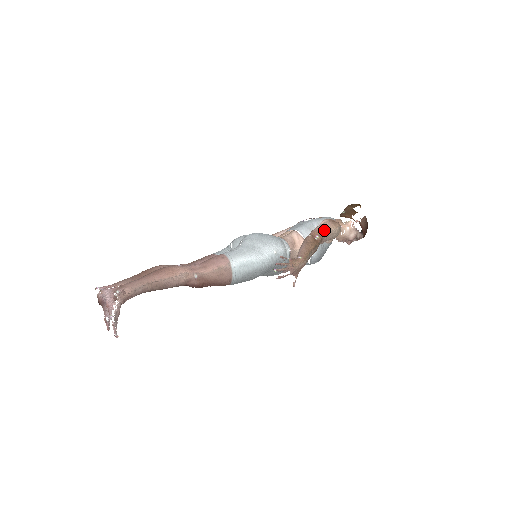
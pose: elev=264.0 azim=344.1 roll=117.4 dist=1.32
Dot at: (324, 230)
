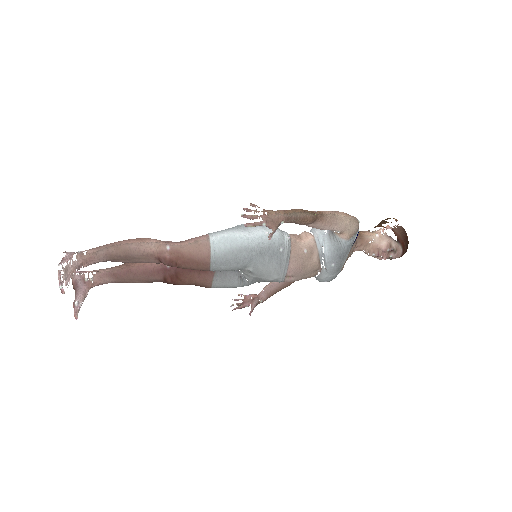
Dot at: (328, 211)
